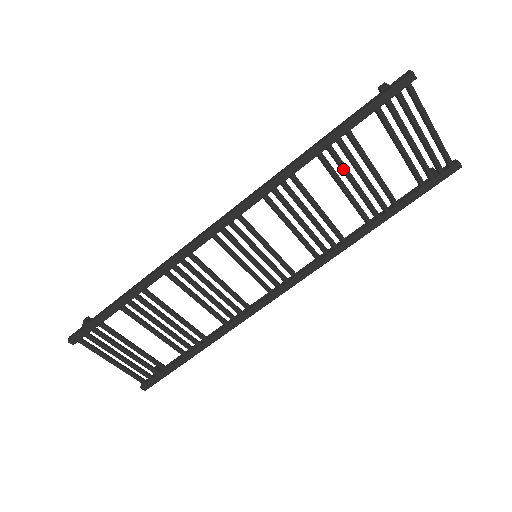
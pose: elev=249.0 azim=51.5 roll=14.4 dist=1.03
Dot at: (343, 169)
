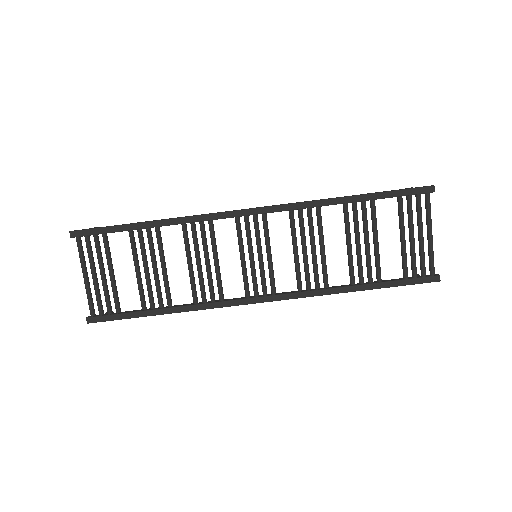
Dot at: (356, 226)
